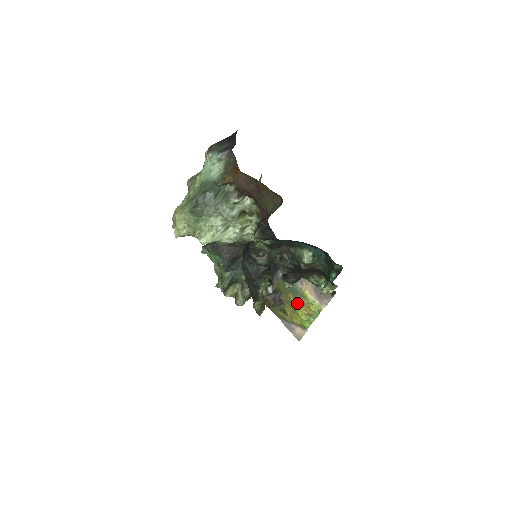
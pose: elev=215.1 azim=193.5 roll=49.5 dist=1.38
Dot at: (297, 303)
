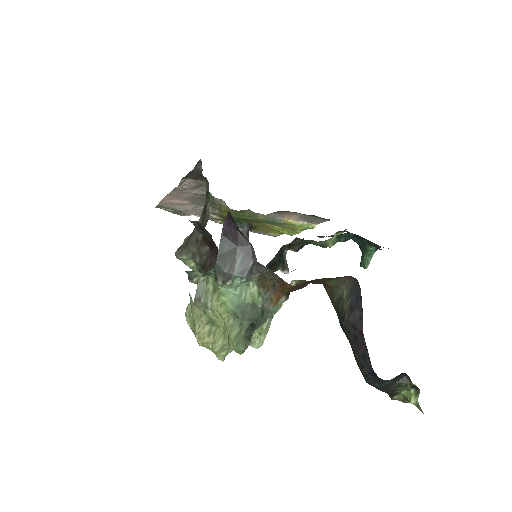
Dot at: (277, 227)
